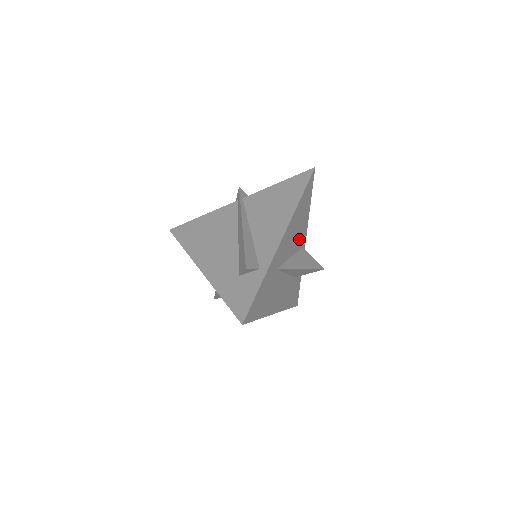
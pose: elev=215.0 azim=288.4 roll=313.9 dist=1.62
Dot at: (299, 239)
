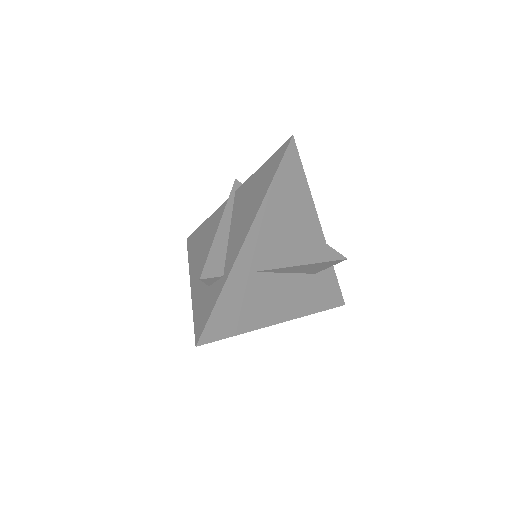
Dot at: (300, 228)
